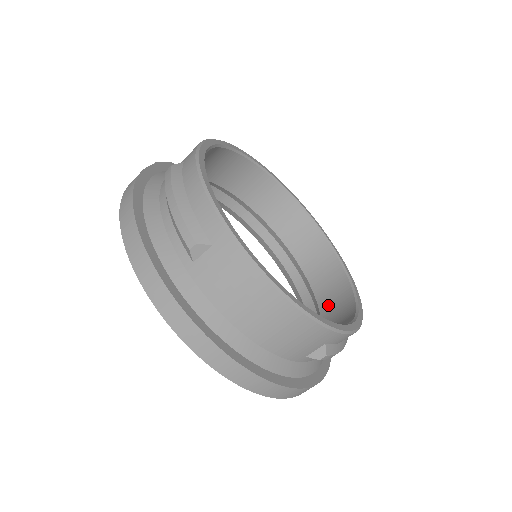
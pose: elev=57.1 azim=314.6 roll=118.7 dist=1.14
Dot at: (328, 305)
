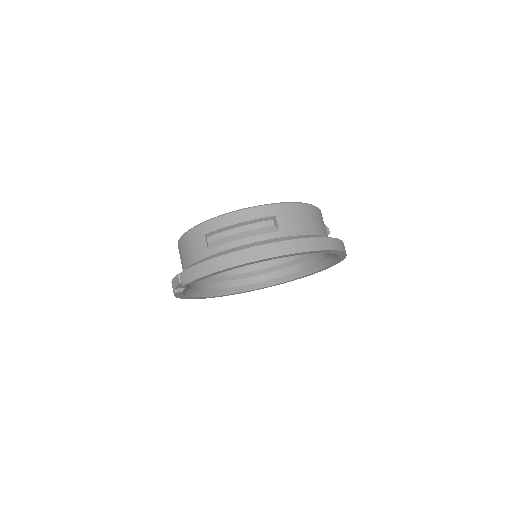
Dot at: occluded
